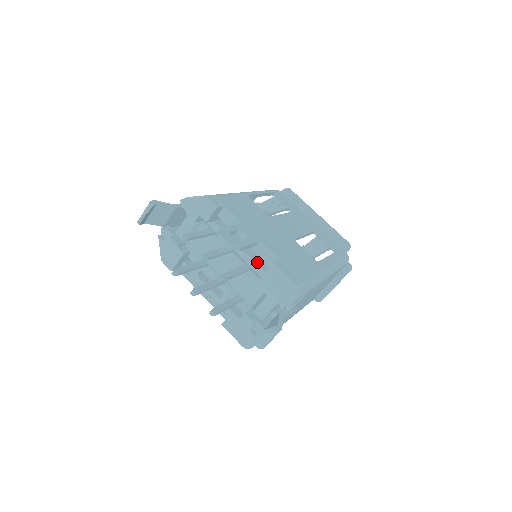
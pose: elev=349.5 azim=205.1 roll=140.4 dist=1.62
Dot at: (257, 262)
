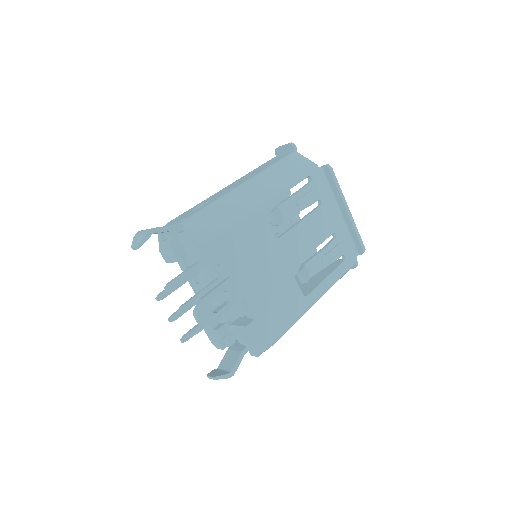
Dot at: (238, 306)
